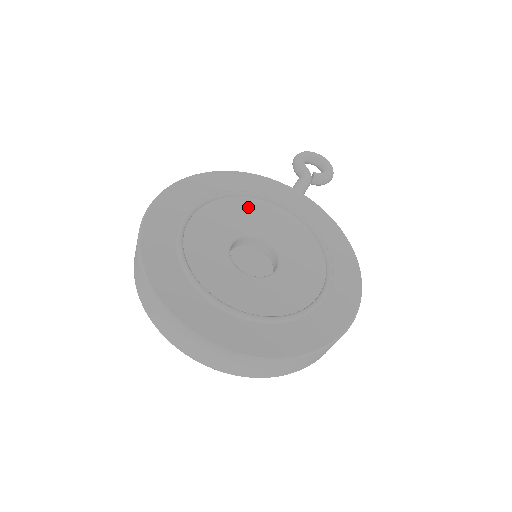
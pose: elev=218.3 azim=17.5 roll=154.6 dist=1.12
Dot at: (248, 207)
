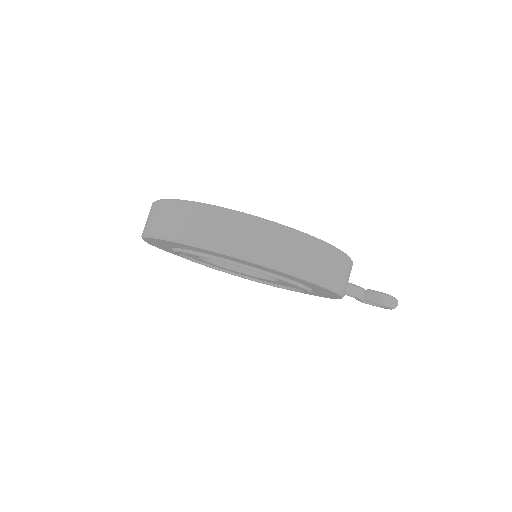
Dot at: occluded
